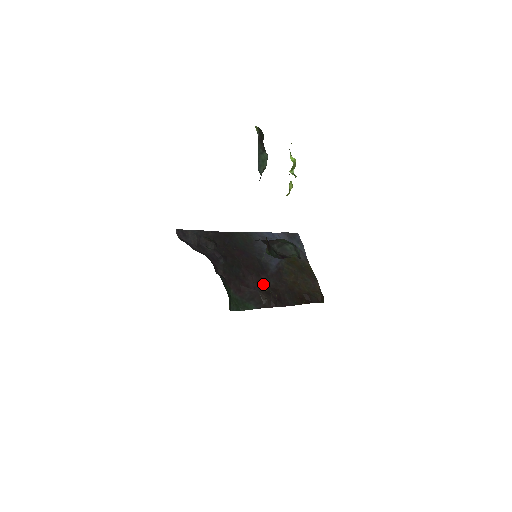
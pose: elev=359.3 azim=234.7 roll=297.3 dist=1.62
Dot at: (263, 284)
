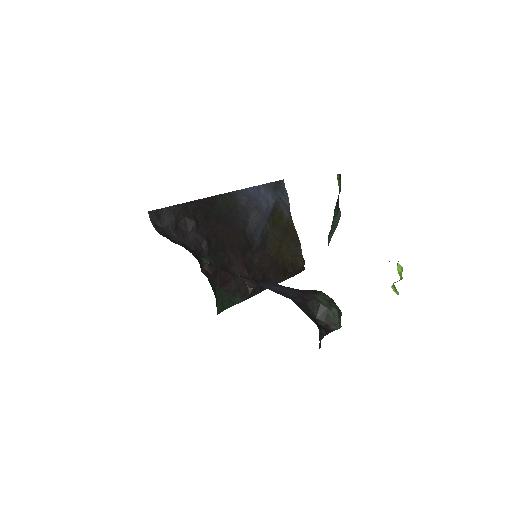
Dot at: (248, 265)
